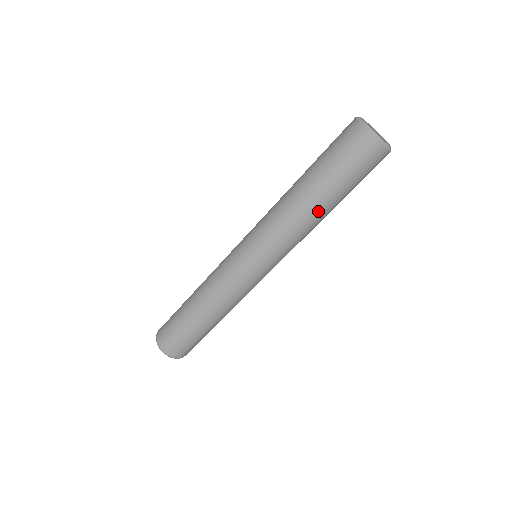
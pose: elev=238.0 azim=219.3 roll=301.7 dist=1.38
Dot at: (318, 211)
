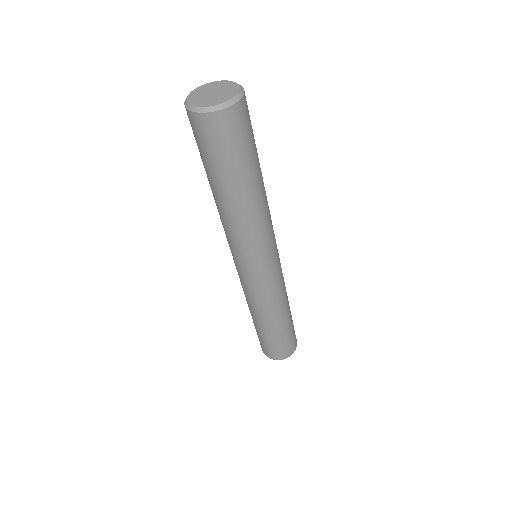
Dot at: (243, 202)
